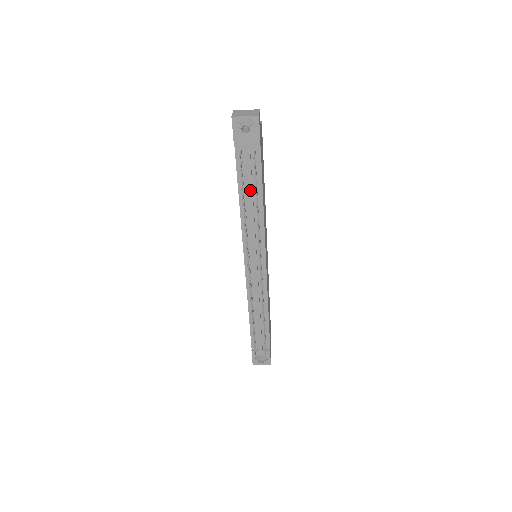
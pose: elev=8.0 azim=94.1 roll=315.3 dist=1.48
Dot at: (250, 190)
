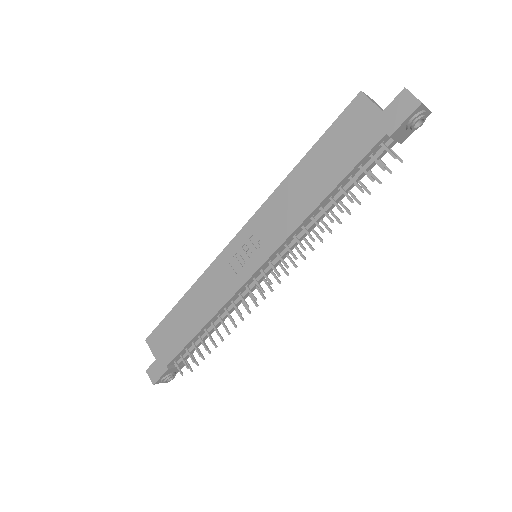
Dot at: (349, 189)
